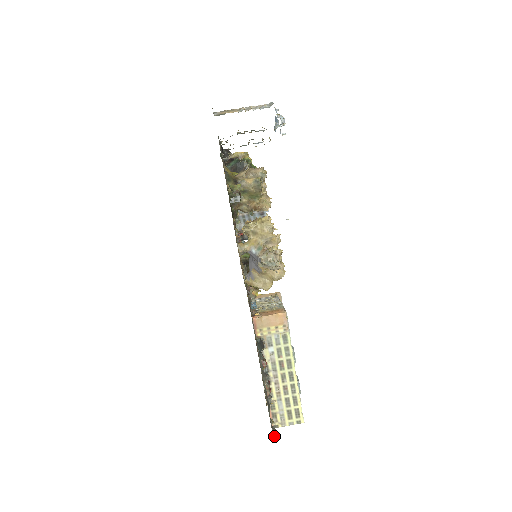
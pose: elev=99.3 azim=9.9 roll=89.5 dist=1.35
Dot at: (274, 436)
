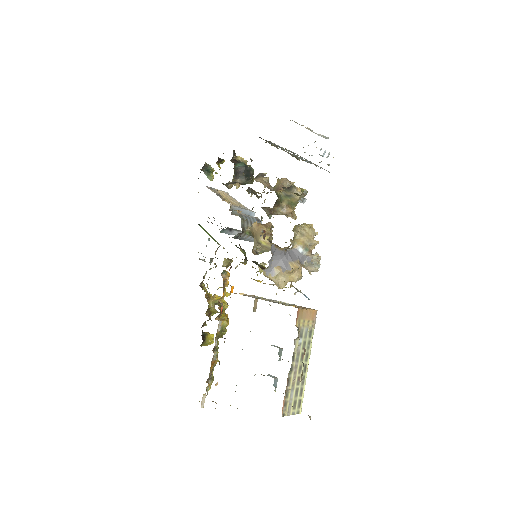
Dot at: (310, 418)
